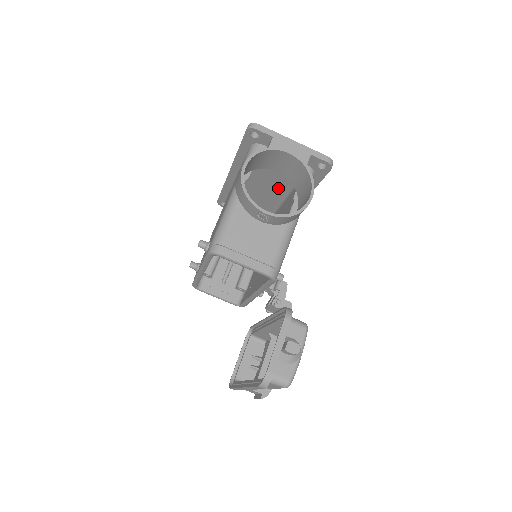
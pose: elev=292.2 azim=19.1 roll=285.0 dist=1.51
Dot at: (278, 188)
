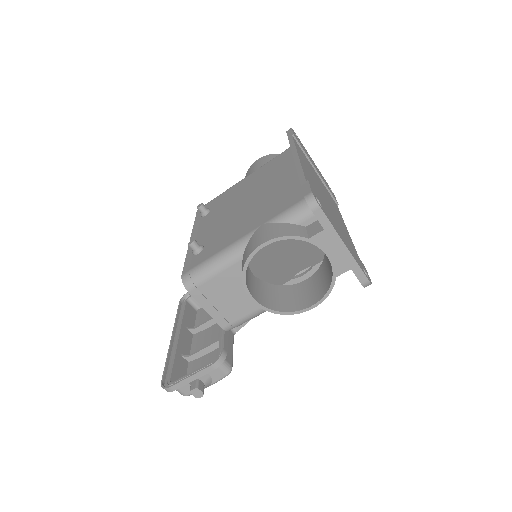
Dot at: occluded
